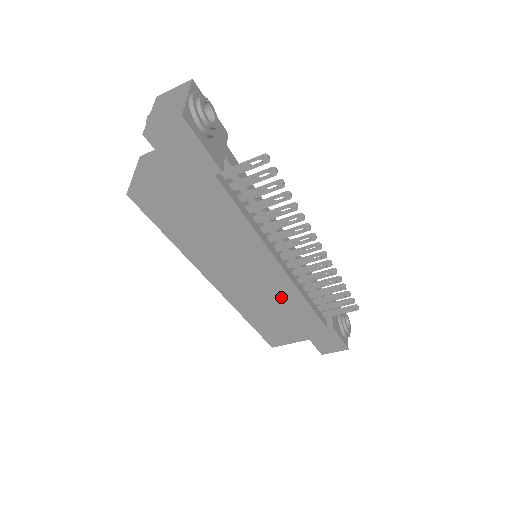
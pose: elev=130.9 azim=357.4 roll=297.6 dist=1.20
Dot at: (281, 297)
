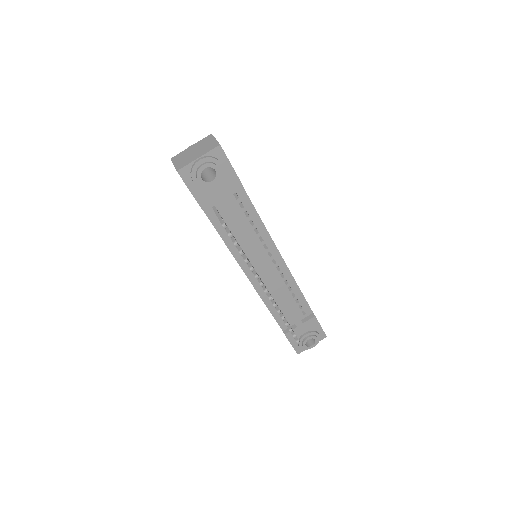
Dot at: occluded
